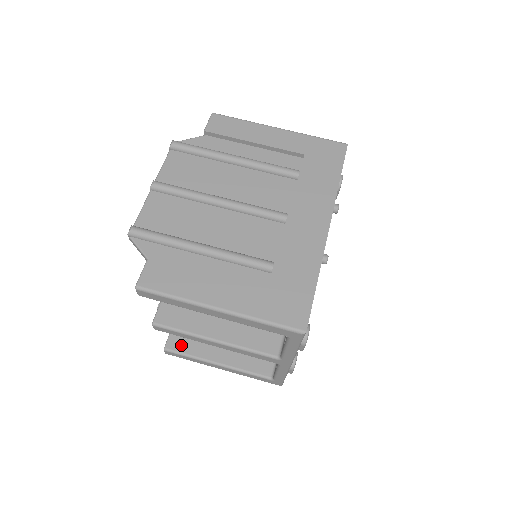
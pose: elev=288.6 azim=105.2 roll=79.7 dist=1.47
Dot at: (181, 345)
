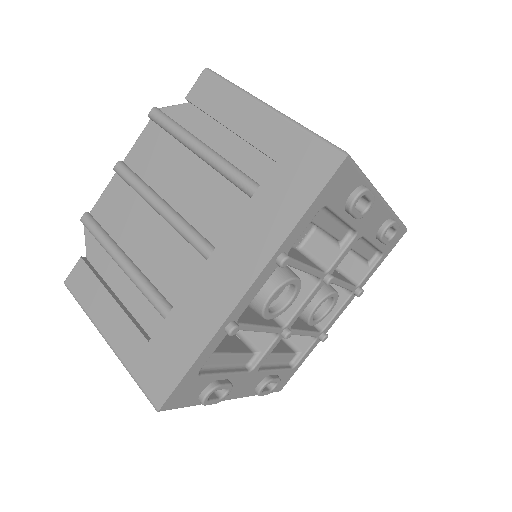
Dot at: occluded
